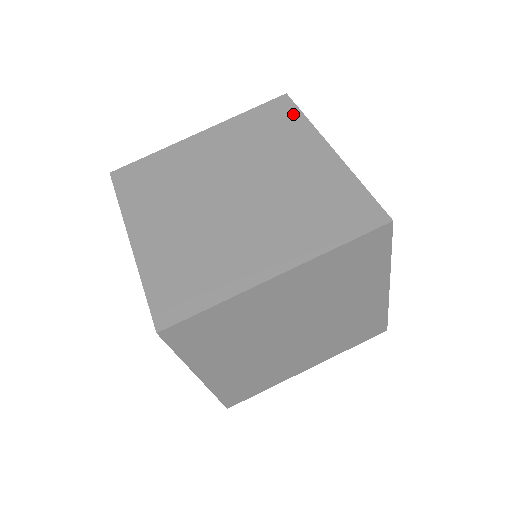
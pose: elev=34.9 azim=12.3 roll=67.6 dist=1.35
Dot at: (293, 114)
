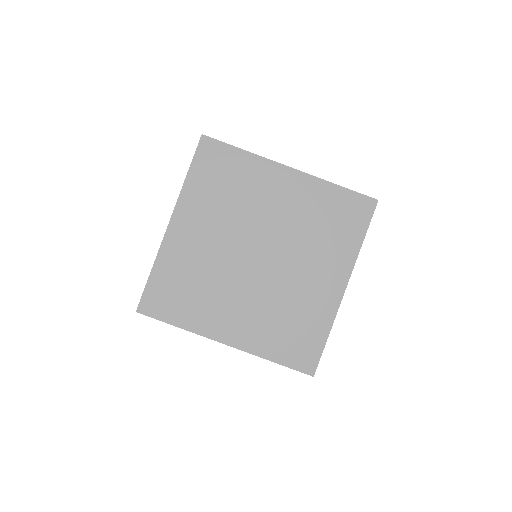
Dot at: occluded
